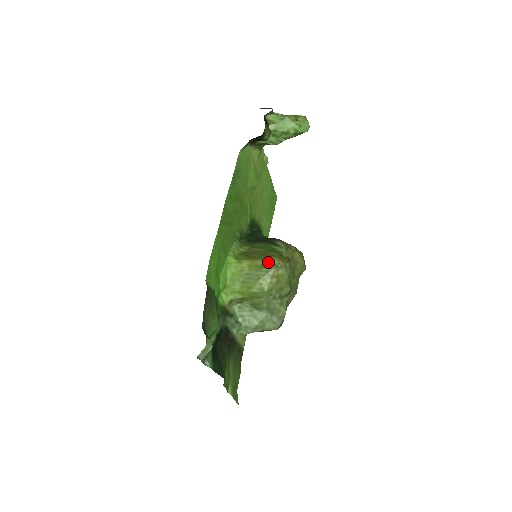
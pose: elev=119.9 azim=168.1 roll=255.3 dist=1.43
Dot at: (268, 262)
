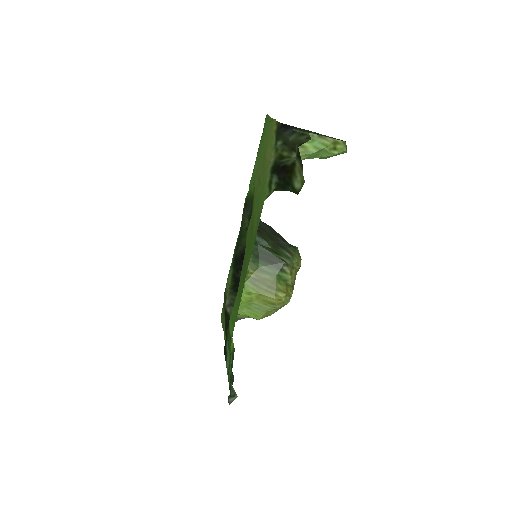
Dot at: (277, 301)
